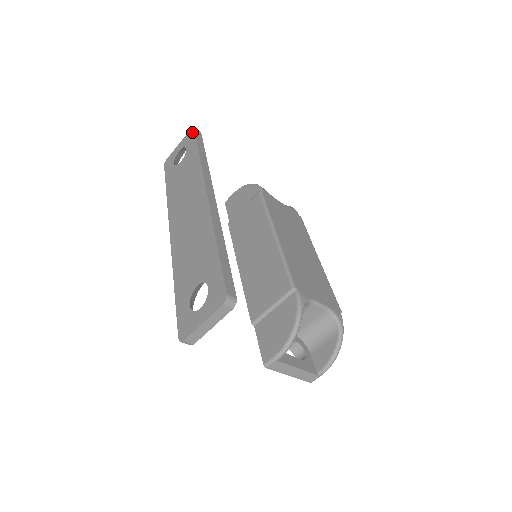
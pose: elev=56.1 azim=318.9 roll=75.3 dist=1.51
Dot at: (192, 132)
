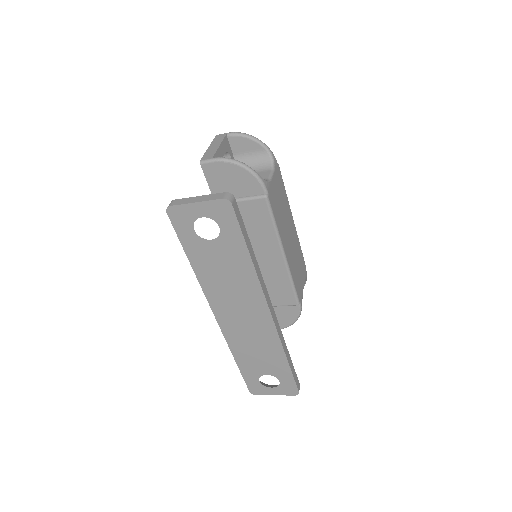
Dot at: (229, 210)
